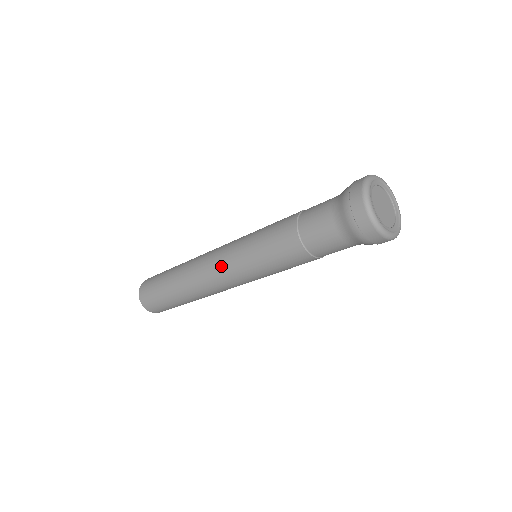
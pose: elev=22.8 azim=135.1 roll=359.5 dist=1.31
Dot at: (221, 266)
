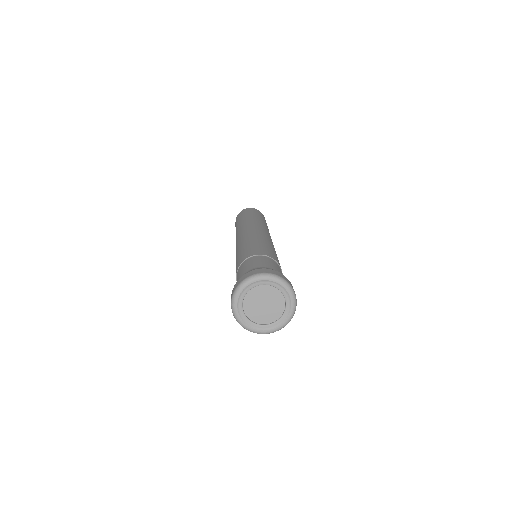
Dot at: occluded
